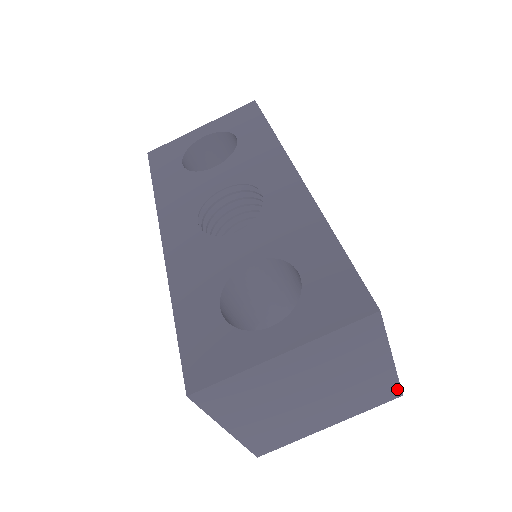
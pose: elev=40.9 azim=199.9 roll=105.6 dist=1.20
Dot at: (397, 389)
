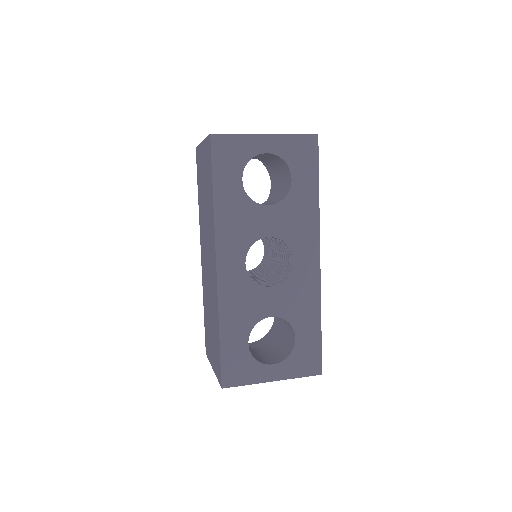
Dot at: occluded
